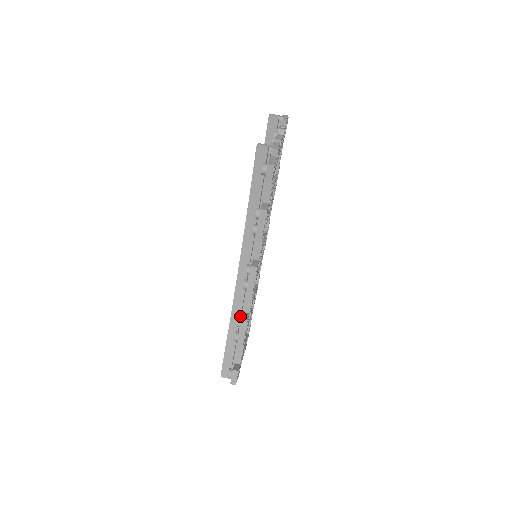
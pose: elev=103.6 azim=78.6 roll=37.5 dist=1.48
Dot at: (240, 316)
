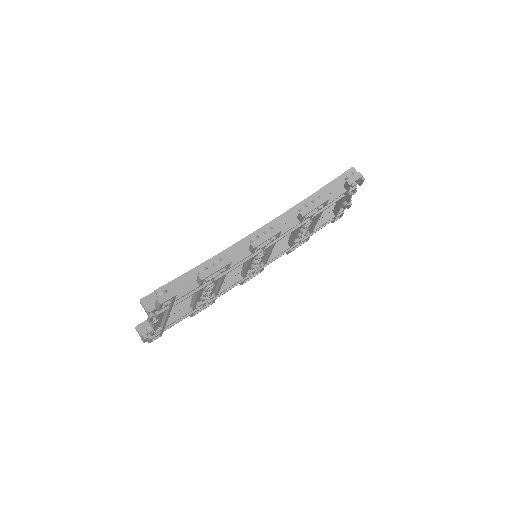
Dot at: occluded
